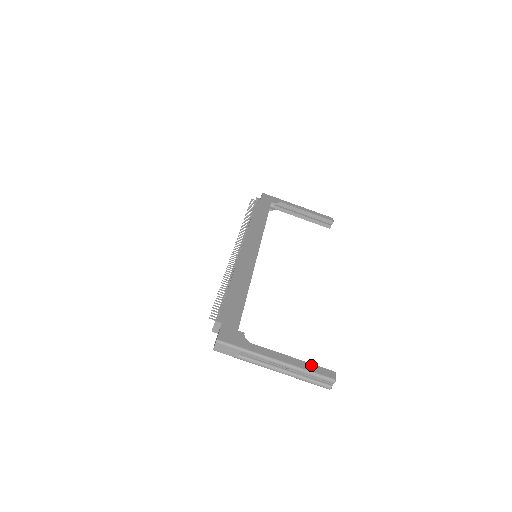
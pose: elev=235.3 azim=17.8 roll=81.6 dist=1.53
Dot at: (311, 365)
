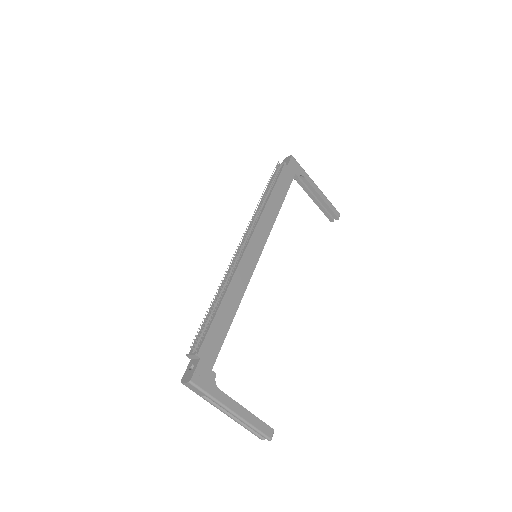
Dot at: (259, 421)
